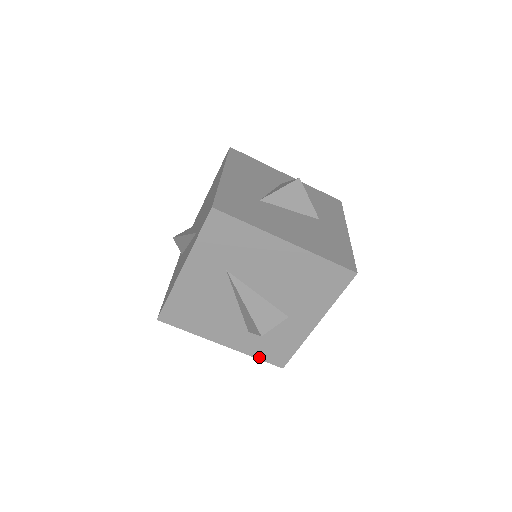
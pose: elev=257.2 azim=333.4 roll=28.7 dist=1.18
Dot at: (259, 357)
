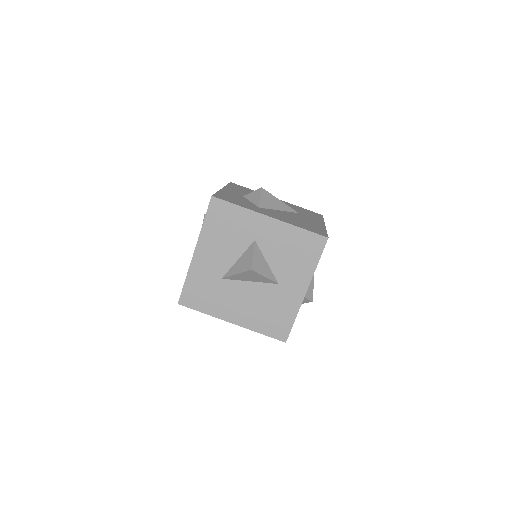
Dot at: occluded
